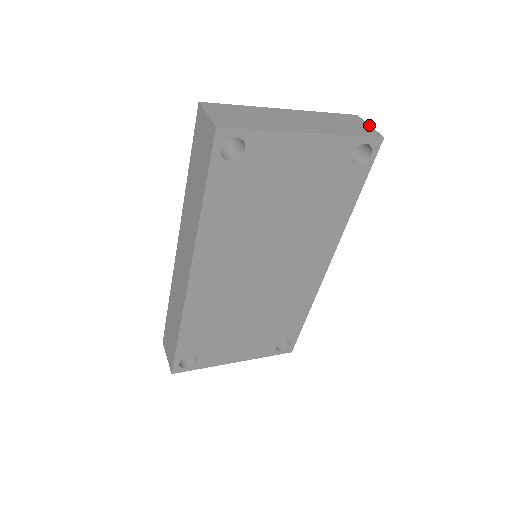
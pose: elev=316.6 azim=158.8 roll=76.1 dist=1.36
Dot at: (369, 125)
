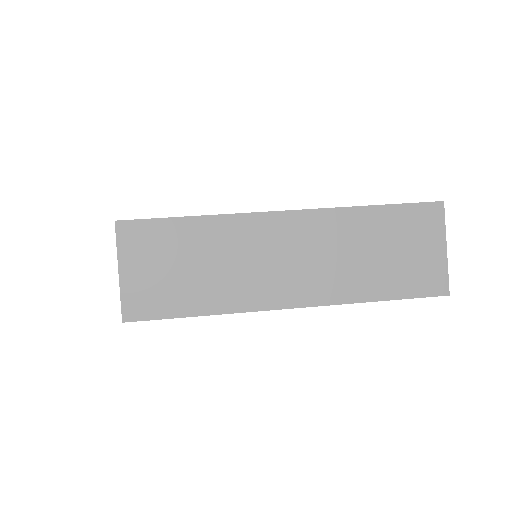
Dot at: (445, 247)
